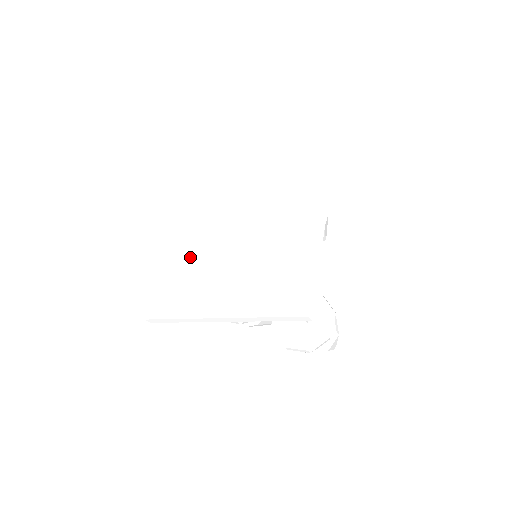
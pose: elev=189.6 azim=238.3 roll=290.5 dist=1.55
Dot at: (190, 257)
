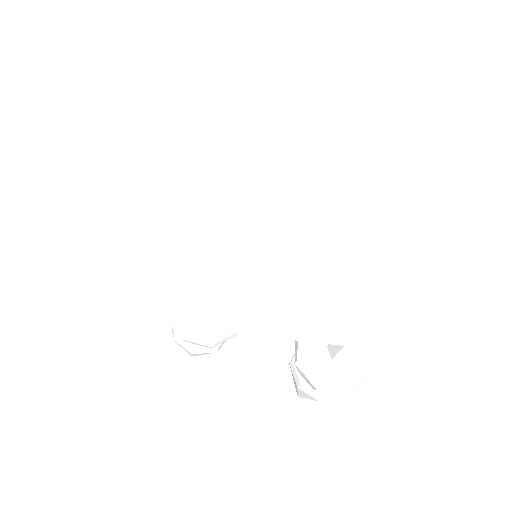
Dot at: (187, 227)
